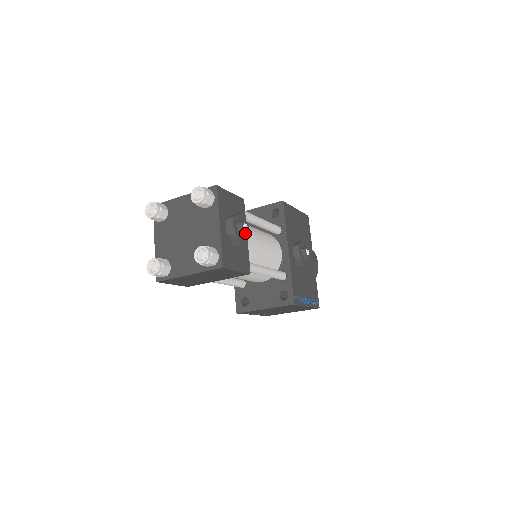
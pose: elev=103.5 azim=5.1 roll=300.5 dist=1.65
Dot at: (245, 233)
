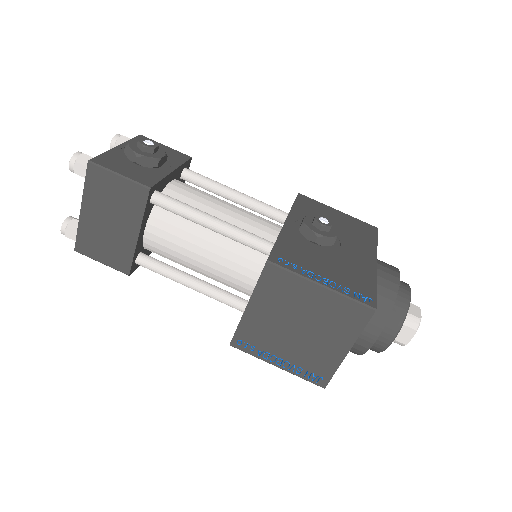
Dot at: (143, 144)
